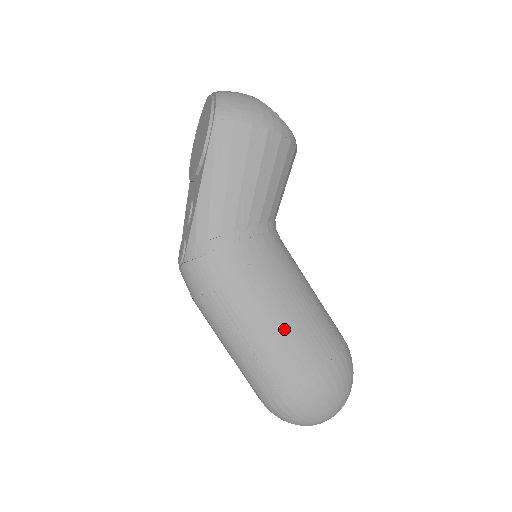
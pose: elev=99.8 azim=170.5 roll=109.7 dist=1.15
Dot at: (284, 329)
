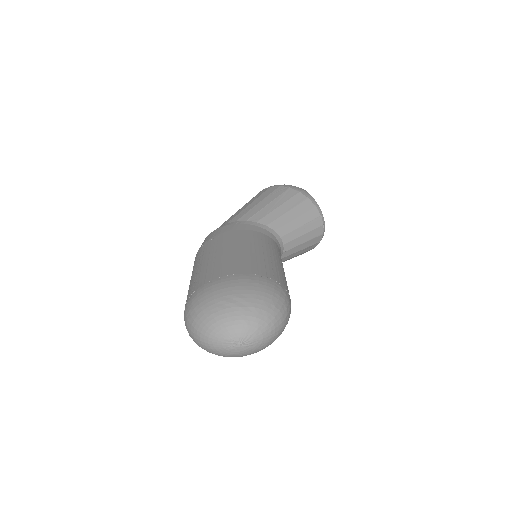
Dot at: (226, 254)
